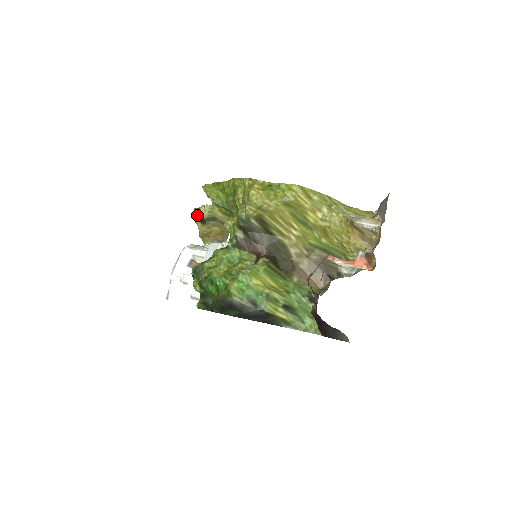
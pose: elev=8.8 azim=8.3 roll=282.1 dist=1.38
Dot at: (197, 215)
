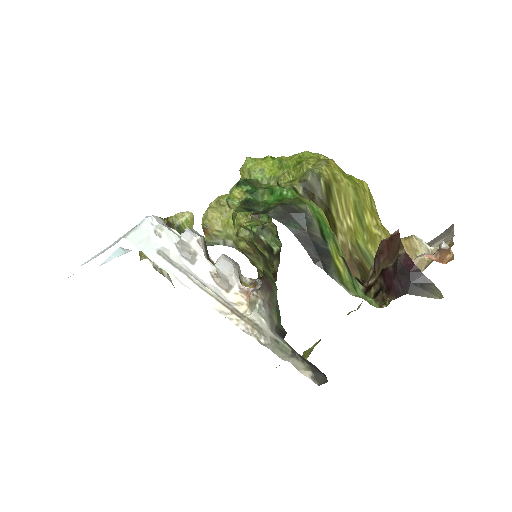
Dot at: occluded
